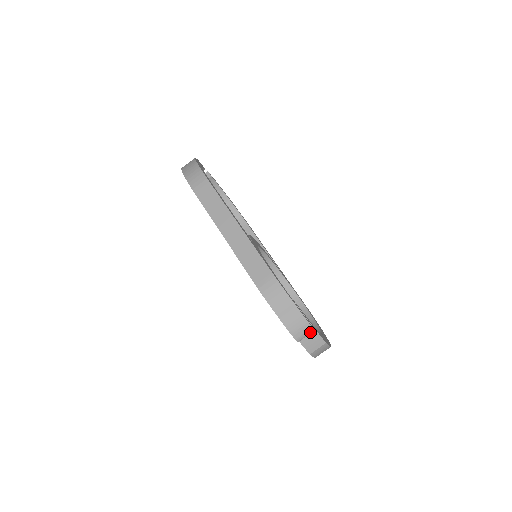
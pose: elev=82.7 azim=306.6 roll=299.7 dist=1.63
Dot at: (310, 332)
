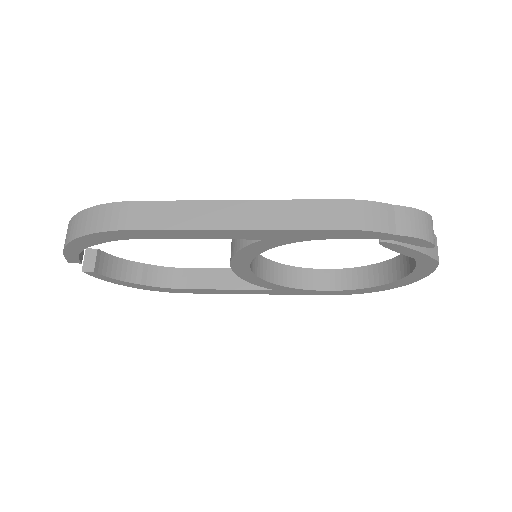
Dot at: (432, 224)
